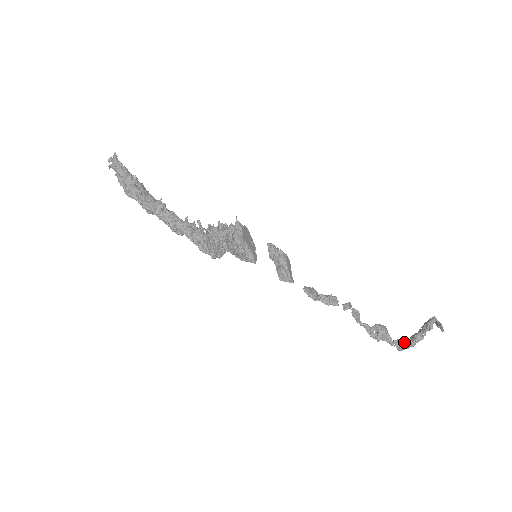
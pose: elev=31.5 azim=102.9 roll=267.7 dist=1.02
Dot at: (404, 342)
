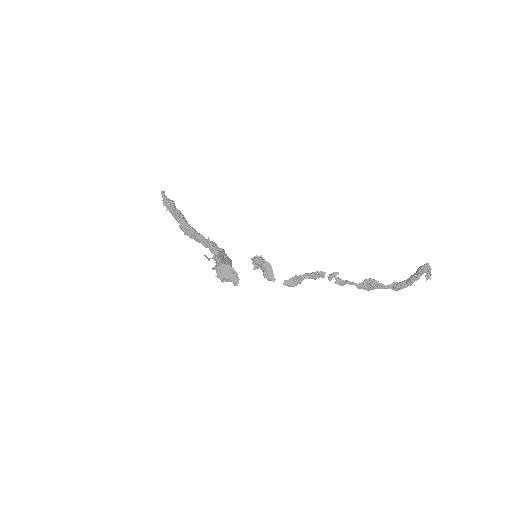
Dot at: (396, 287)
